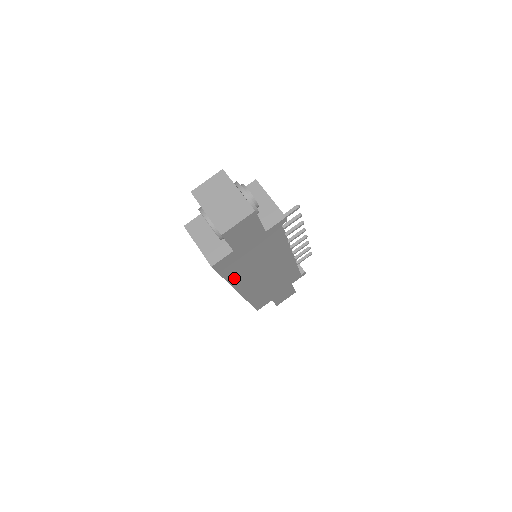
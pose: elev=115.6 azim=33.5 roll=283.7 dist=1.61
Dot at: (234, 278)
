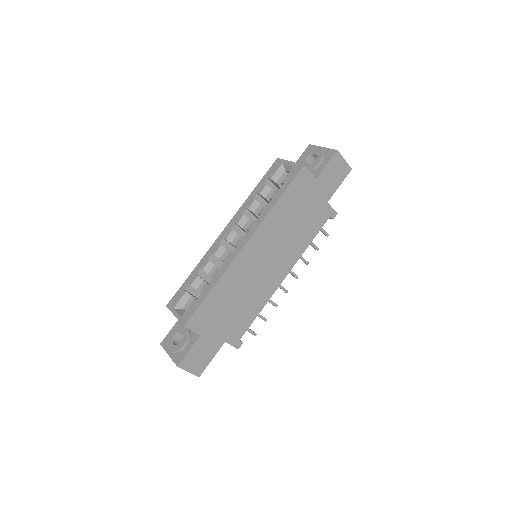
Dot at: (276, 213)
